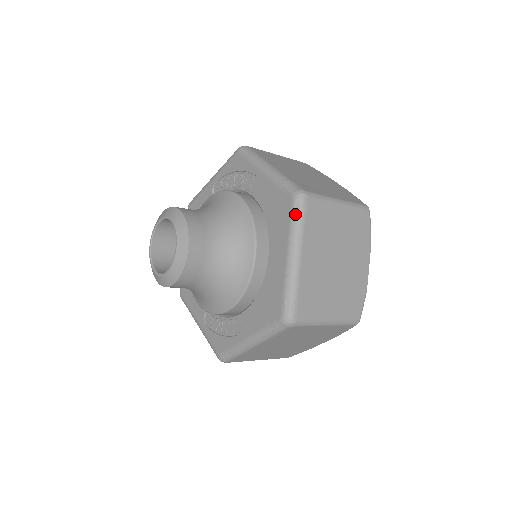
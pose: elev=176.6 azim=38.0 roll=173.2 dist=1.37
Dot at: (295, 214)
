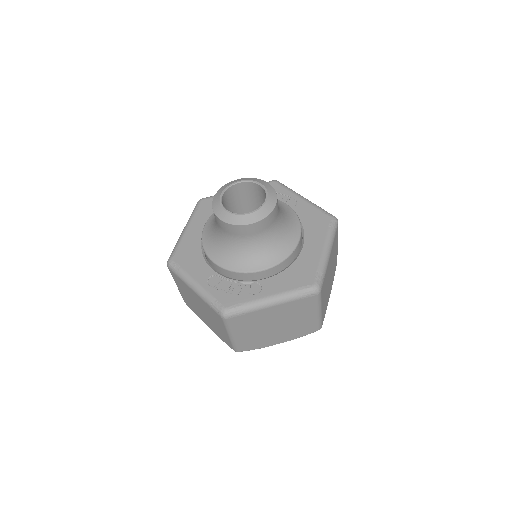
Dot at: (332, 227)
